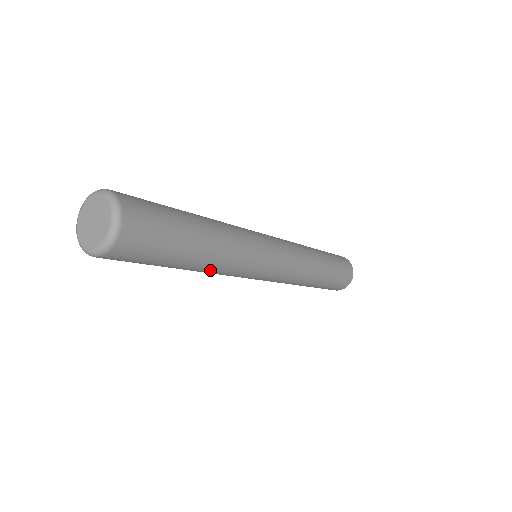
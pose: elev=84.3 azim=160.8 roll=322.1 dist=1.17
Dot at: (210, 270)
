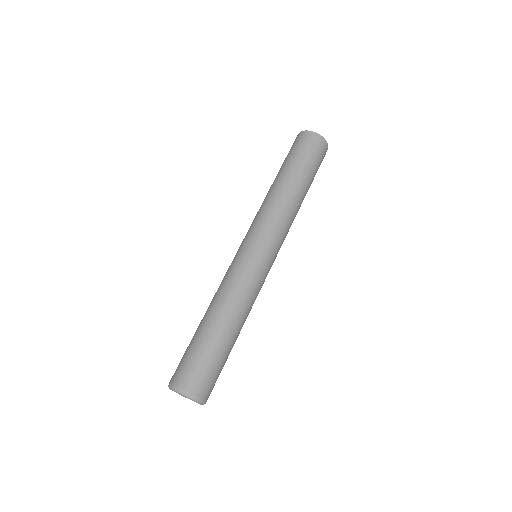
Dot at: occluded
